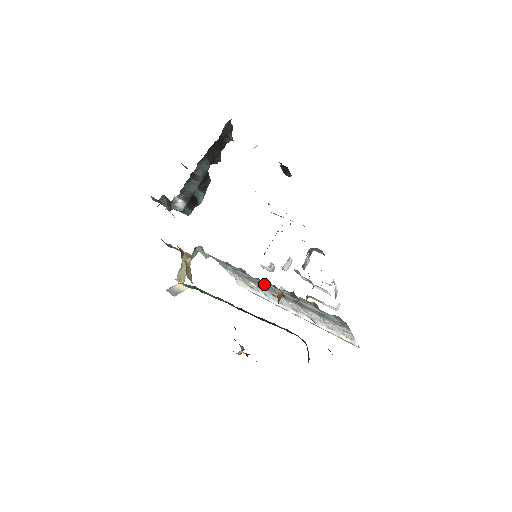
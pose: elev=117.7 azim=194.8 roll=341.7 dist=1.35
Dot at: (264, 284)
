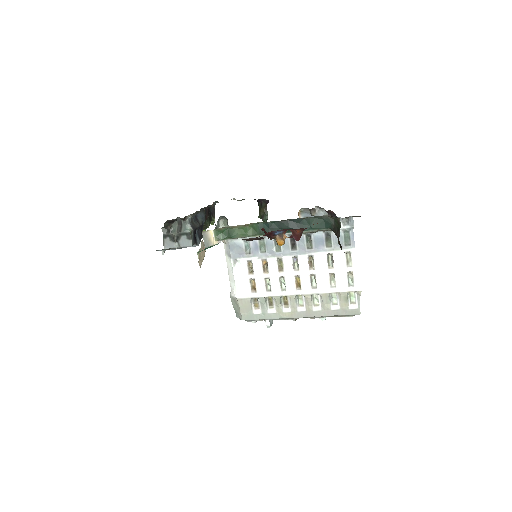
Dot at: occluded
